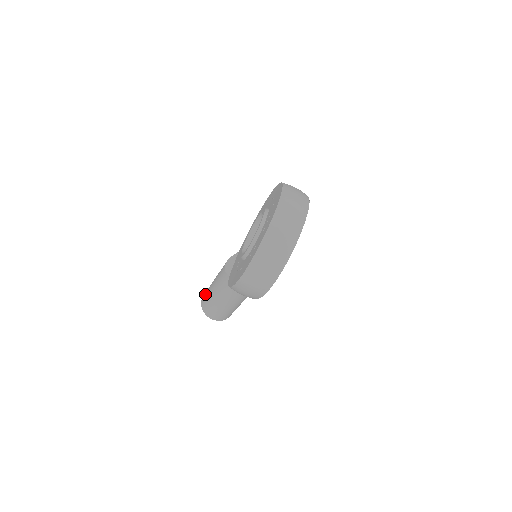
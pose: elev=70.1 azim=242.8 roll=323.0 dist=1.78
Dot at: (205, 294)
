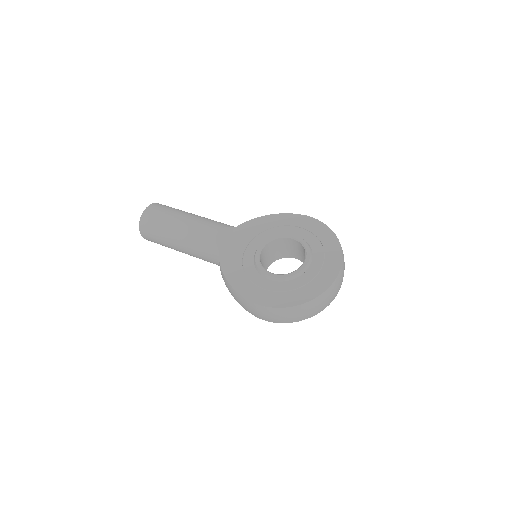
Dot at: (157, 215)
